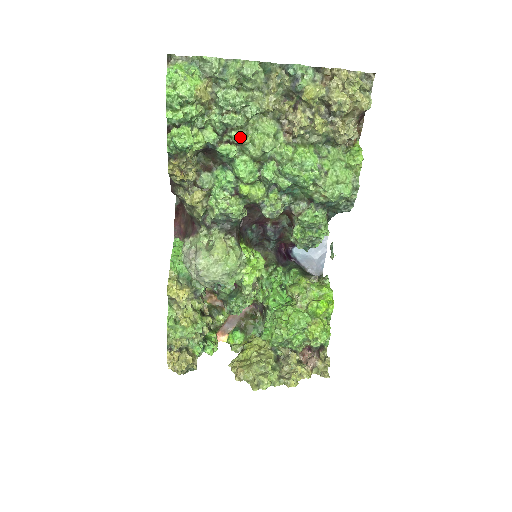
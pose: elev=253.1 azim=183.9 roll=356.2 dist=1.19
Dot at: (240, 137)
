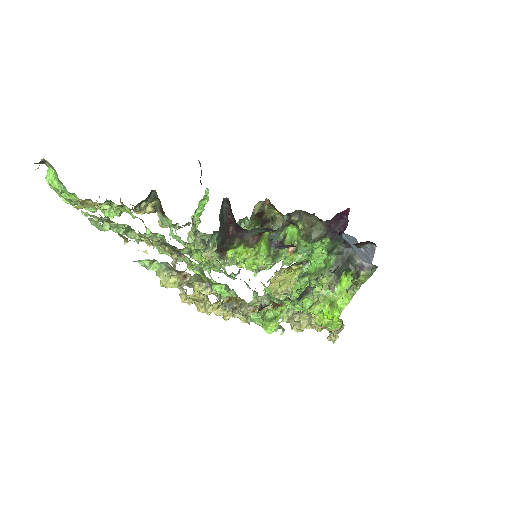
Dot at: occluded
